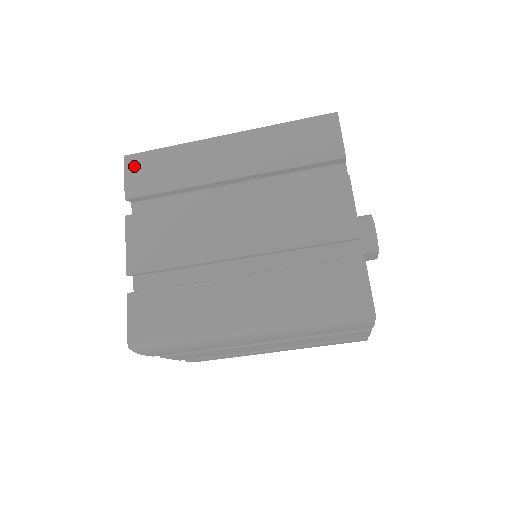
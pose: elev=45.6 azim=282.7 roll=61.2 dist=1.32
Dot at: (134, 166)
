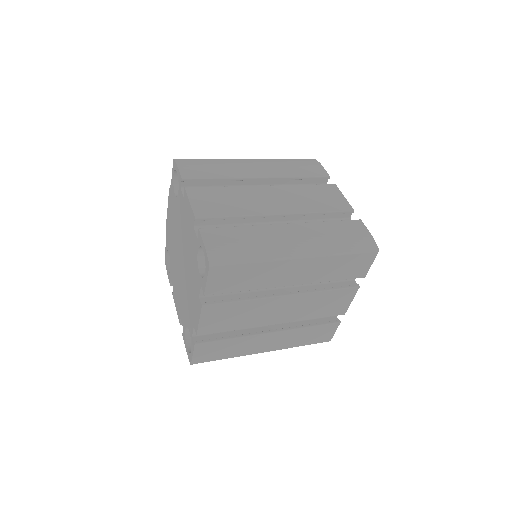
Dot at: (217, 274)
